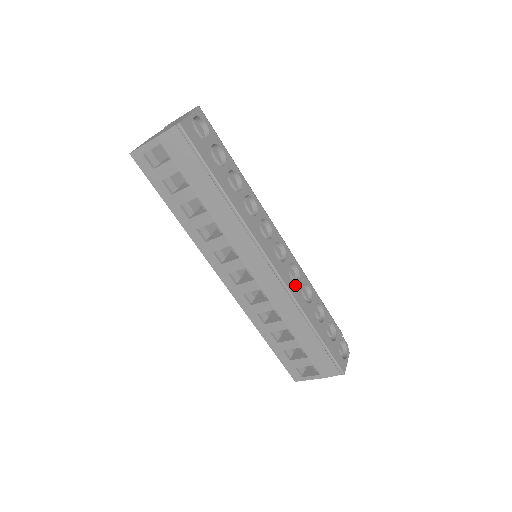
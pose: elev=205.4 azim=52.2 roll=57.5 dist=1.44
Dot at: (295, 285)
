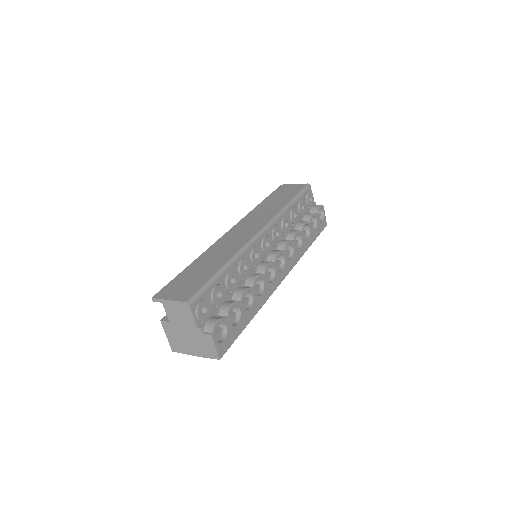
Dot at: (294, 255)
